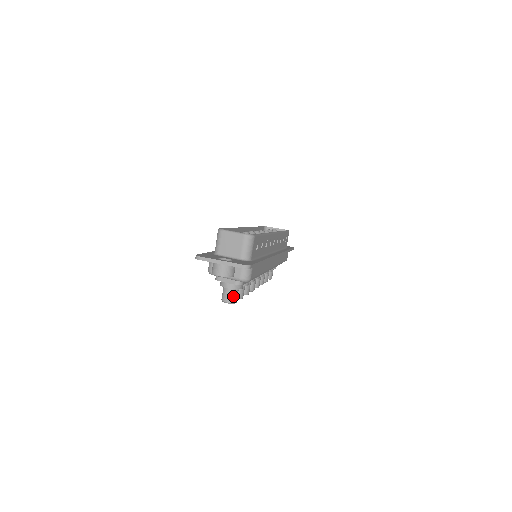
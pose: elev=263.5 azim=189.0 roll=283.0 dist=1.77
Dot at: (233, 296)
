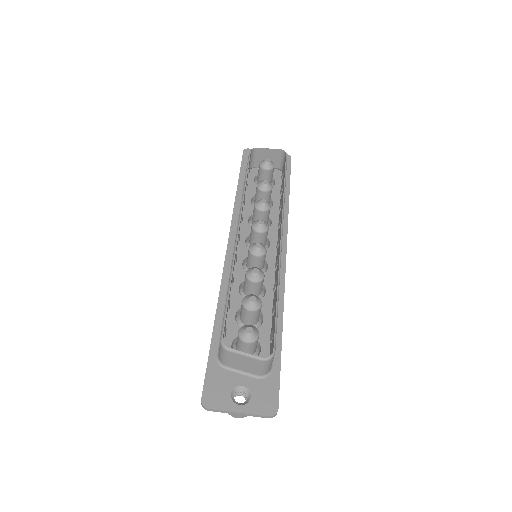
Dot at: occluded
